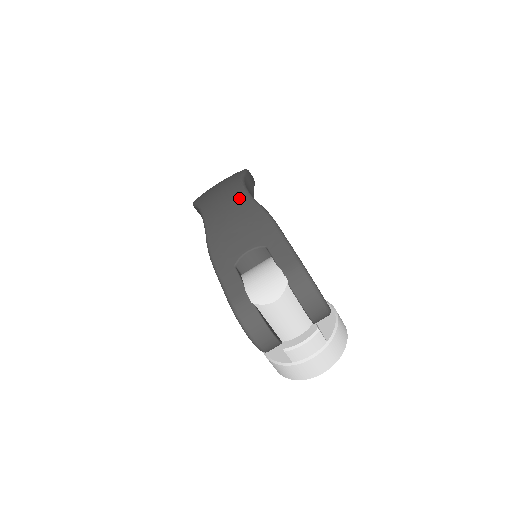
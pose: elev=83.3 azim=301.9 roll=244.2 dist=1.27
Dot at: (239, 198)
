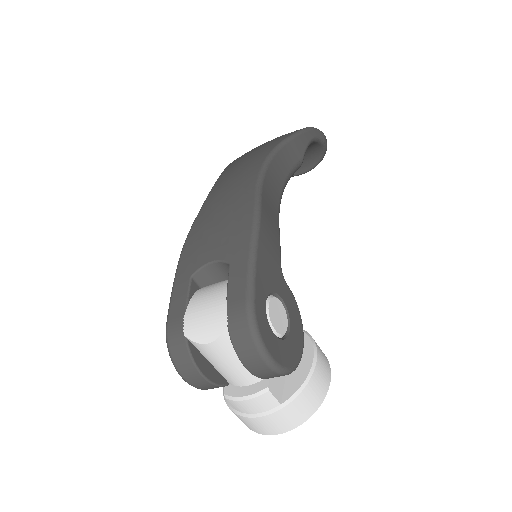
Dot at: (248, 179)
